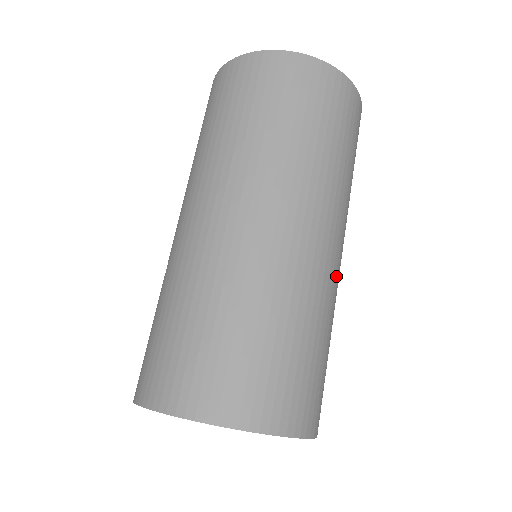
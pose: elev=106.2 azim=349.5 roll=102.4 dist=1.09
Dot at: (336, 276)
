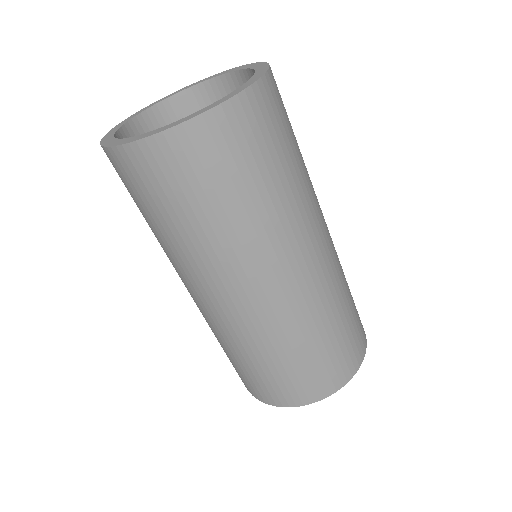
Dot at: (320, 277)
